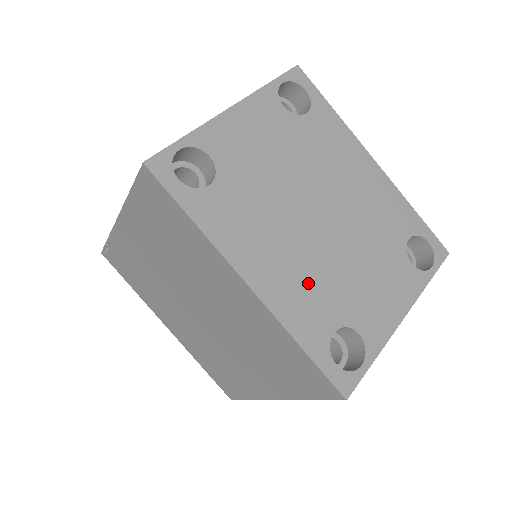
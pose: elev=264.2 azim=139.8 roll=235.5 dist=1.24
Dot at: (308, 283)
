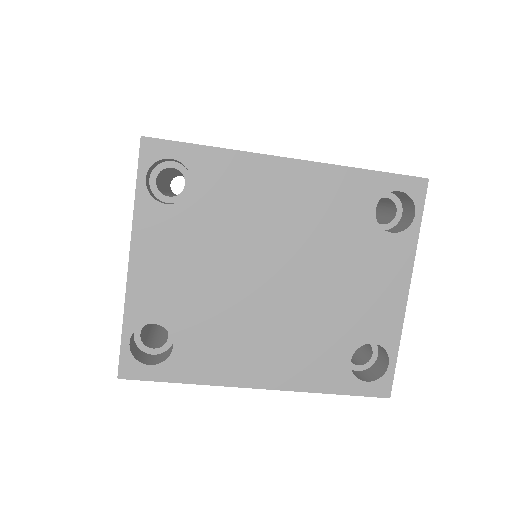
Dot at: (305, 344)
